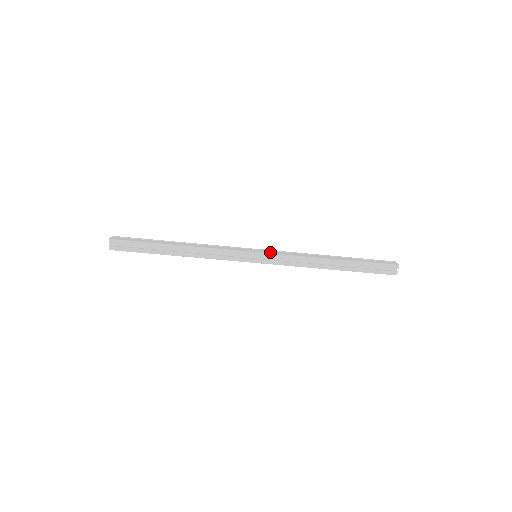
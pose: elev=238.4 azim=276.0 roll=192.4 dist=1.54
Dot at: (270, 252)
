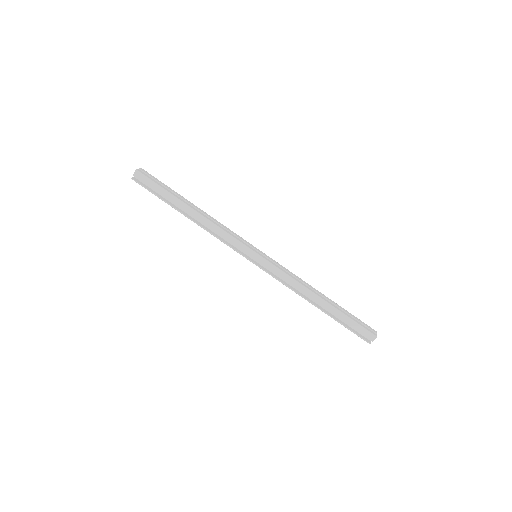
Dot at: occluded
